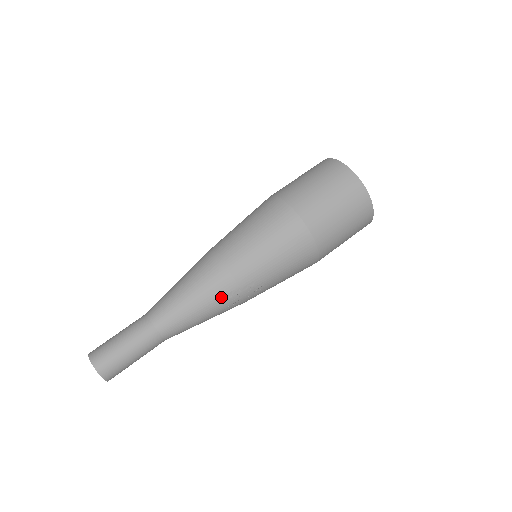
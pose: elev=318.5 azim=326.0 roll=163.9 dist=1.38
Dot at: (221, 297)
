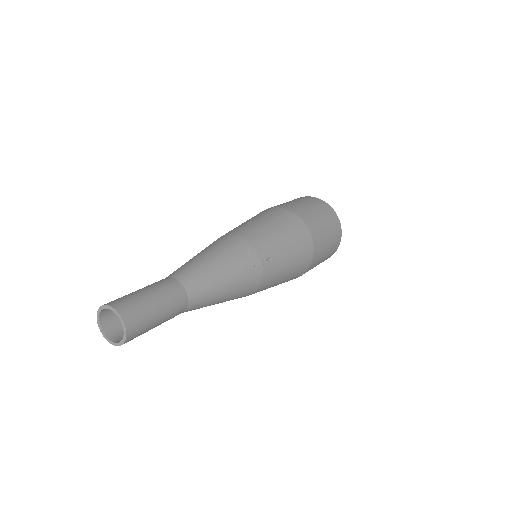
Dot at: (239, 256)
